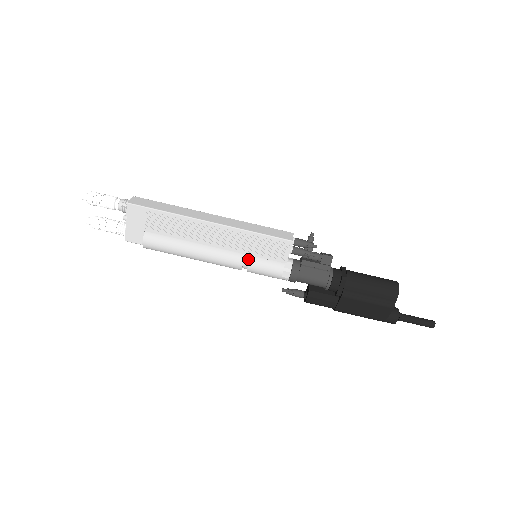
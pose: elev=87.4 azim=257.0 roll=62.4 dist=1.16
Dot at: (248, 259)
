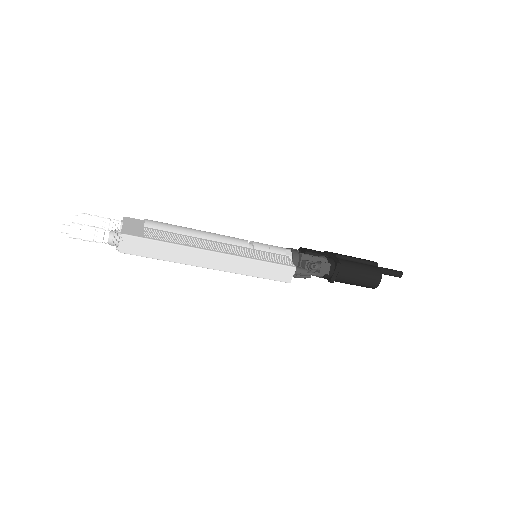
Dot at: occluded
